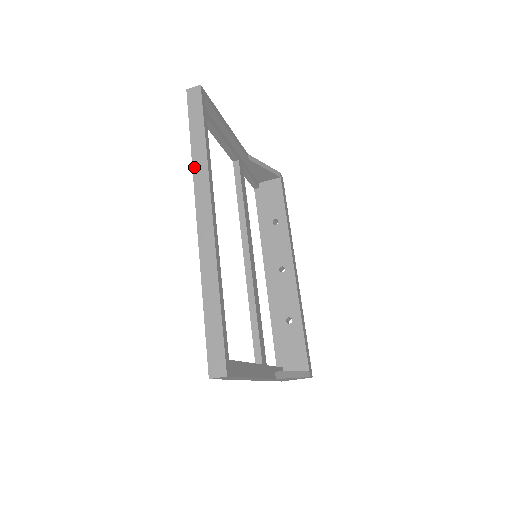
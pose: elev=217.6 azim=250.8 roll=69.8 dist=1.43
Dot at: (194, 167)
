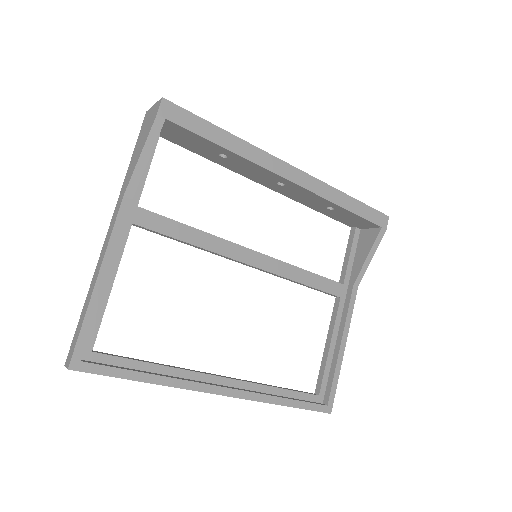
Dot at: occluded
